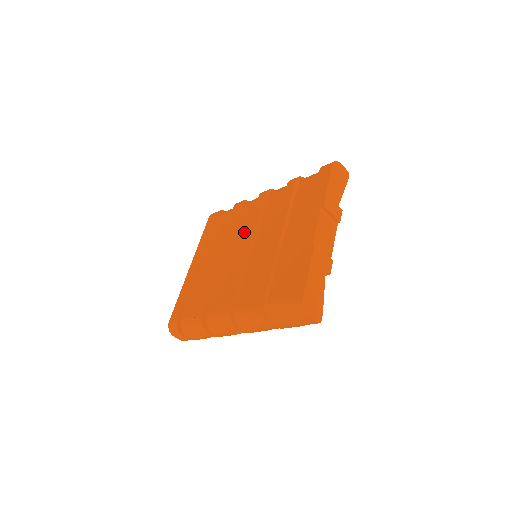
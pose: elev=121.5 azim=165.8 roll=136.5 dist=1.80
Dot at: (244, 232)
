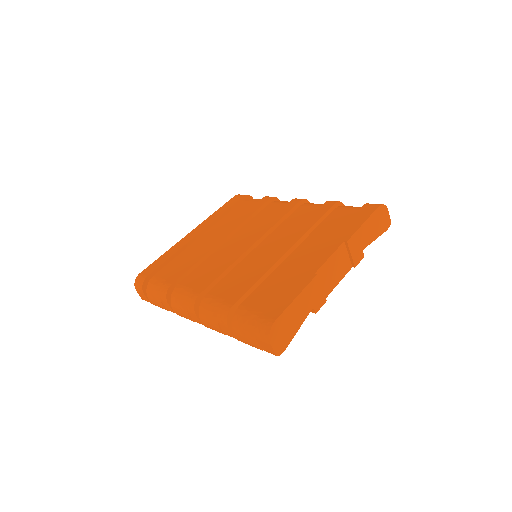
Dot at: (258, 227)
